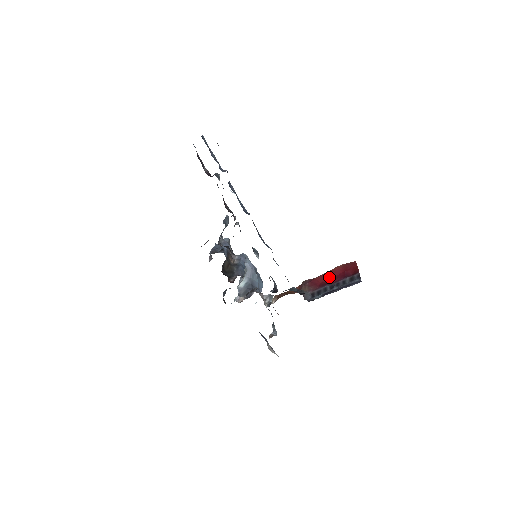
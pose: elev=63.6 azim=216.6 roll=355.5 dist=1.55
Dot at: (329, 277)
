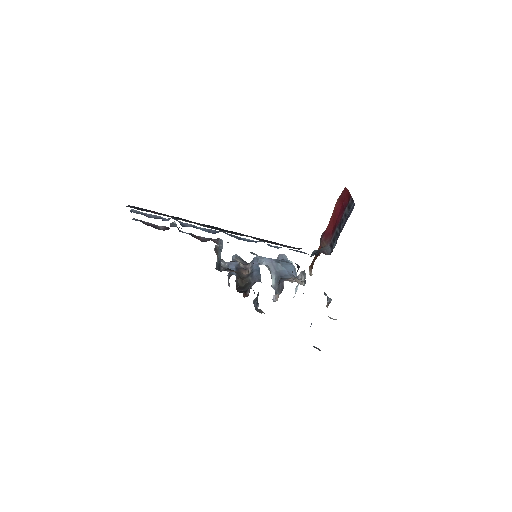
Dot at: (335, 219)
